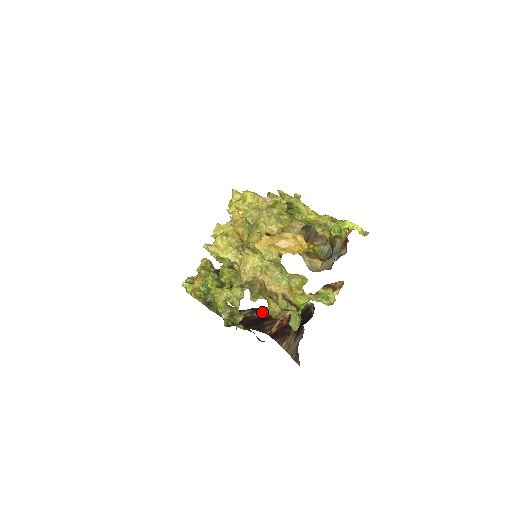
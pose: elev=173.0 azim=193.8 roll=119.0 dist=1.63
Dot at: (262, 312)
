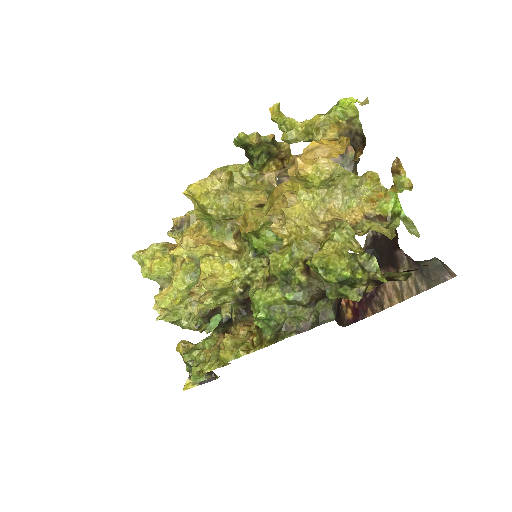
Dot at: occluded
